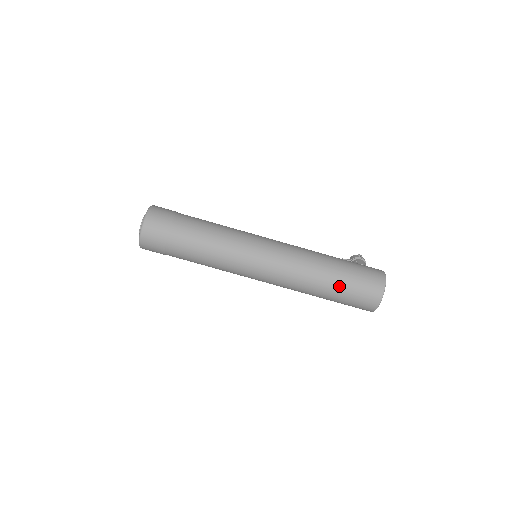
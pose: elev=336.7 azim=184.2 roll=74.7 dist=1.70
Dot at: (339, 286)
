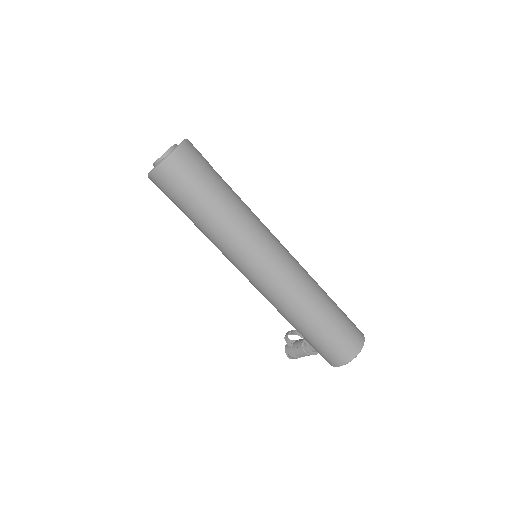
Dot at: (336, 310)
